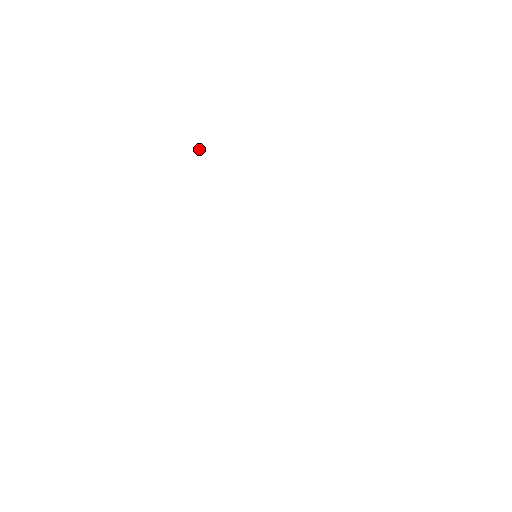
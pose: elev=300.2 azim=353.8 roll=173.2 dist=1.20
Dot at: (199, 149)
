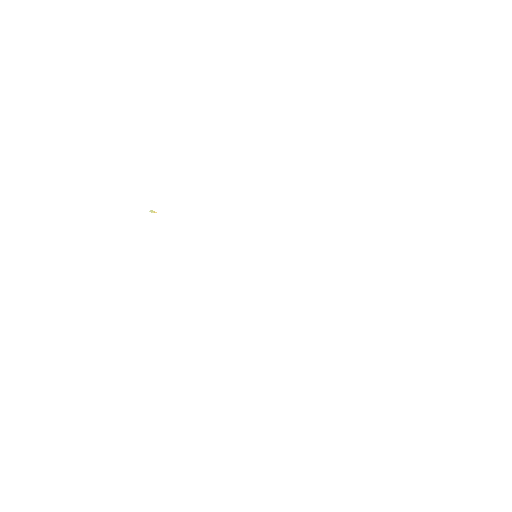
Dot at: (155, 212)
